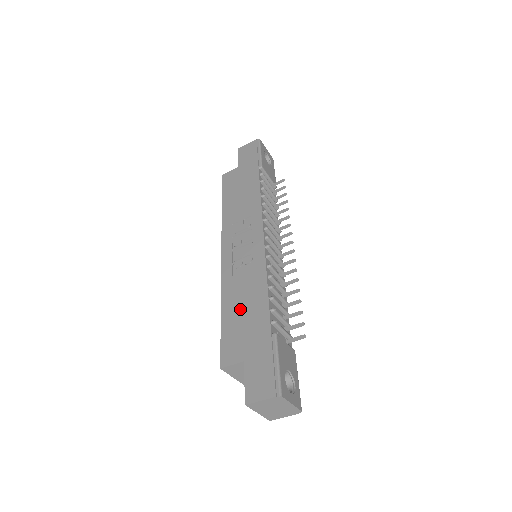
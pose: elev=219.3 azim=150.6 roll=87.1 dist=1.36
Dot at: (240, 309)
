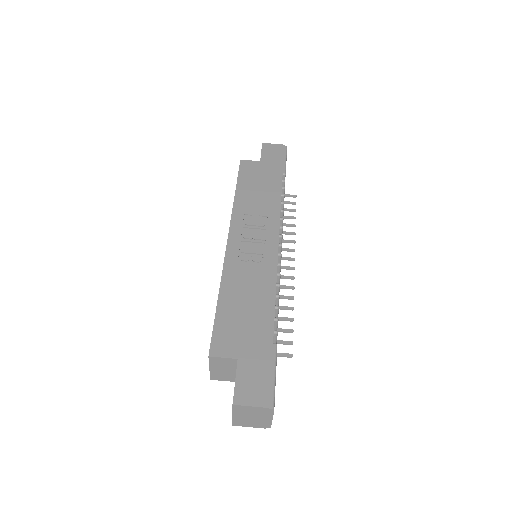
Dot at: (241, 304)
